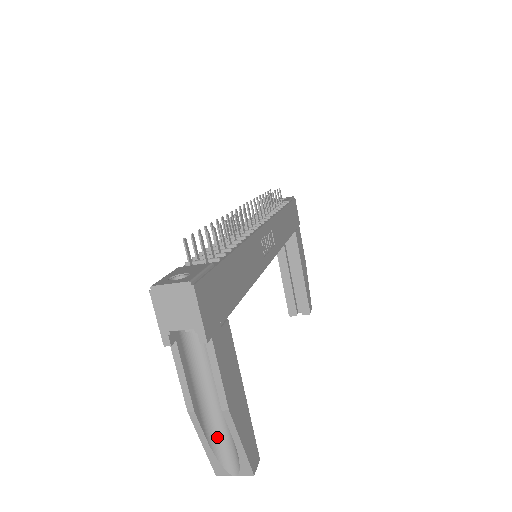
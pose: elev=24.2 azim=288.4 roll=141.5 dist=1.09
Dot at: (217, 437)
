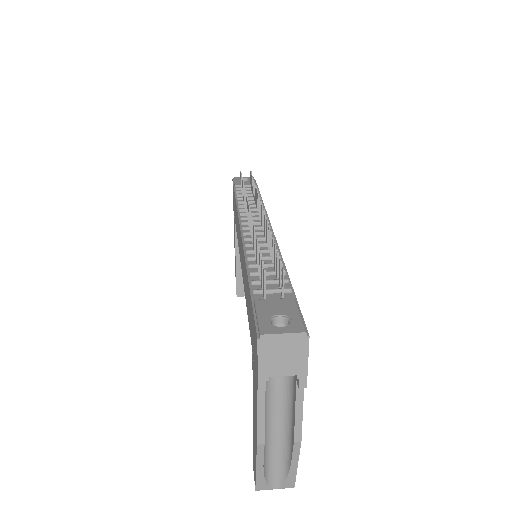
Dot at: (268, 459)
